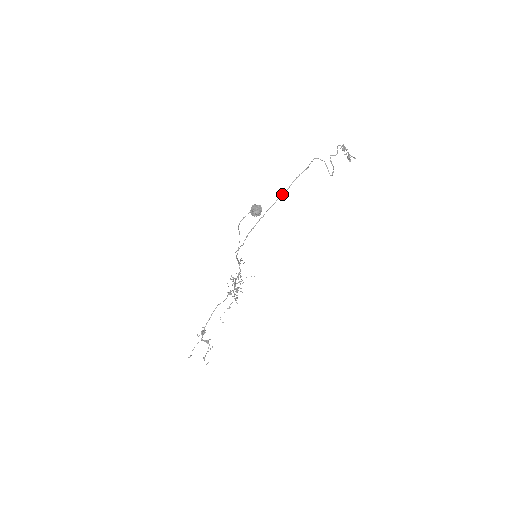
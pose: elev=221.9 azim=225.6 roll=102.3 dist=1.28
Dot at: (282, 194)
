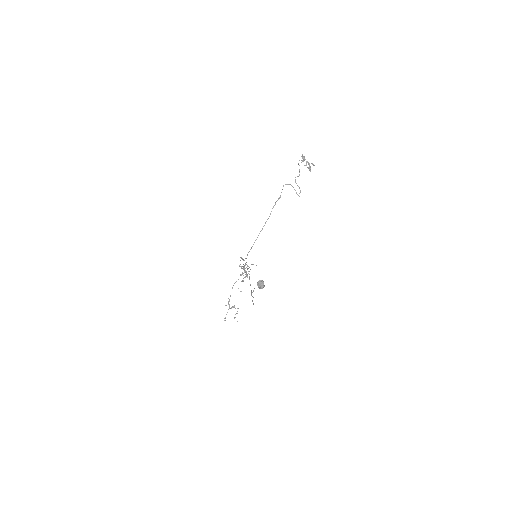
Dot at: (266, 221)
